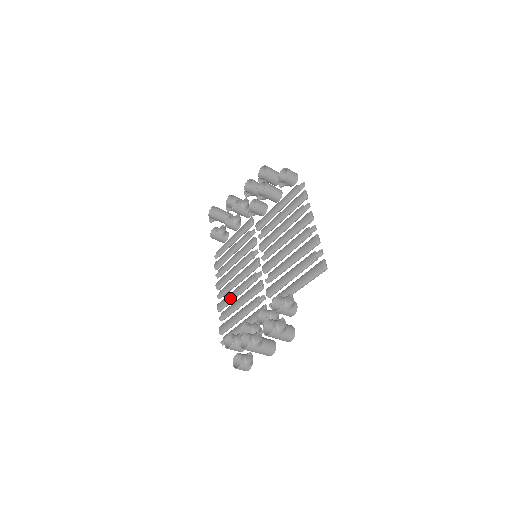
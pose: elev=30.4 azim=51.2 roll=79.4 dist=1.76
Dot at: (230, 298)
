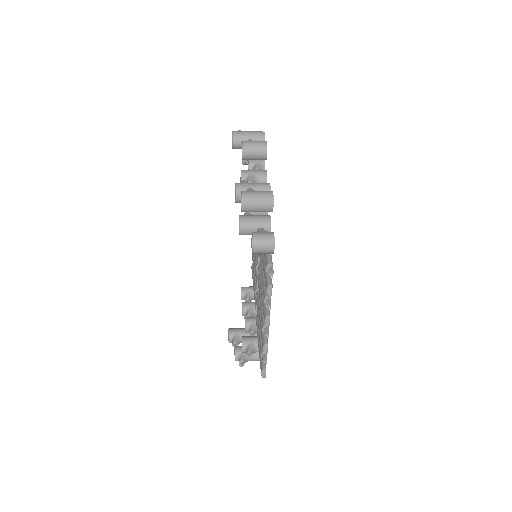
Dot at: occluded
